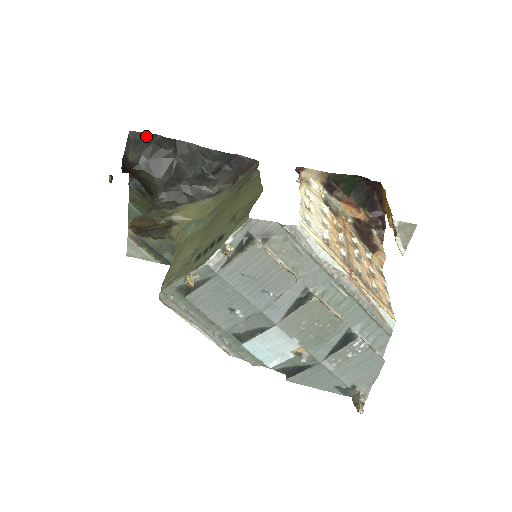
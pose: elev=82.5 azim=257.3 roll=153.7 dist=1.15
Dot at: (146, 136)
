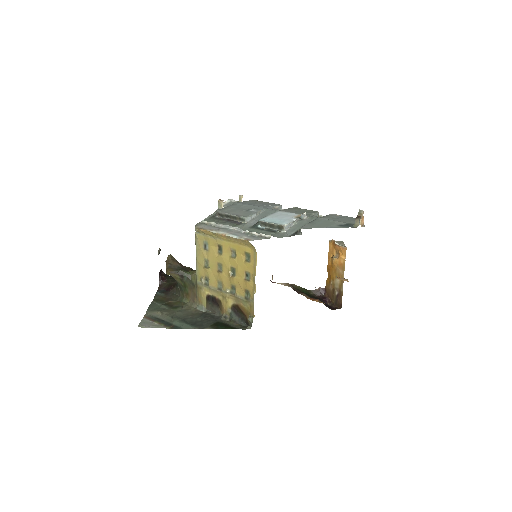
Dot at: occluded
